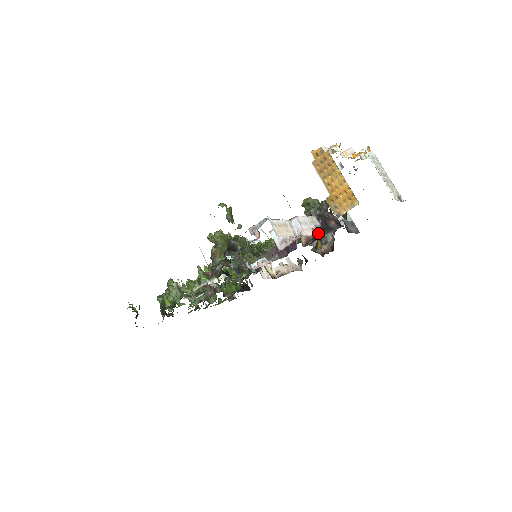
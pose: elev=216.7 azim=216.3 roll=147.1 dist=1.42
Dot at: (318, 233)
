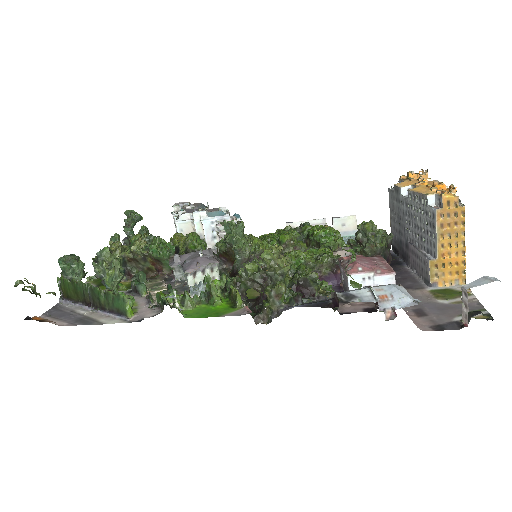
Dot at: occluded
